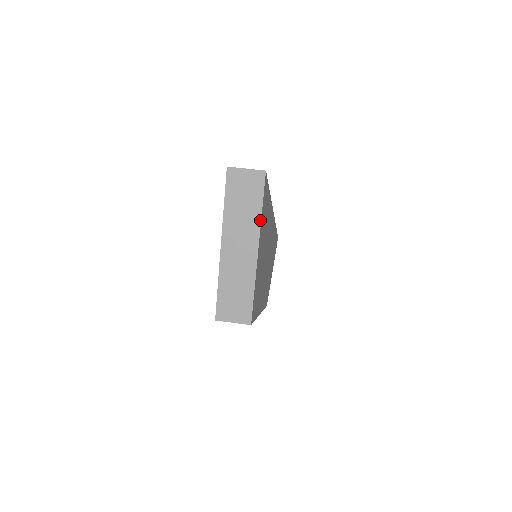
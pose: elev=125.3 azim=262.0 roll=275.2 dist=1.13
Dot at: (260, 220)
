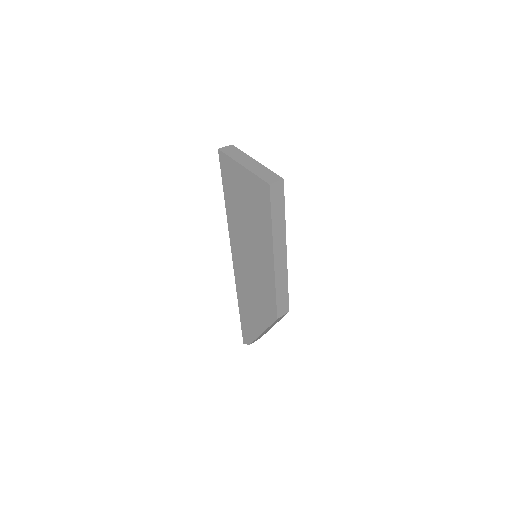
Dot at: (246, 154)
